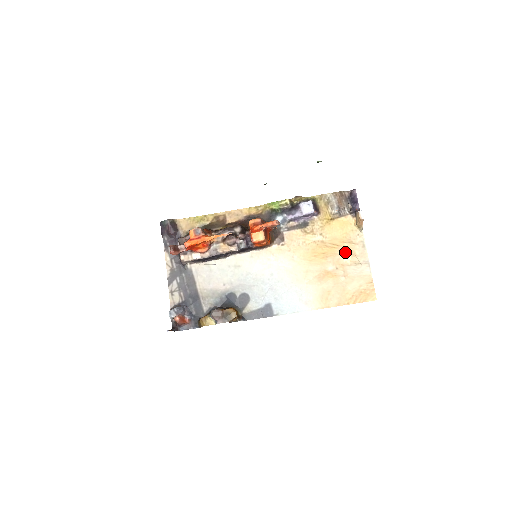
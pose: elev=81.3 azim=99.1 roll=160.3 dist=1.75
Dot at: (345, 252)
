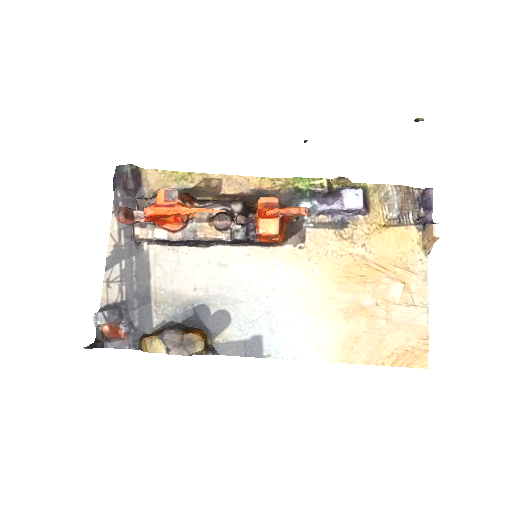
Dot at: (395, 282)
